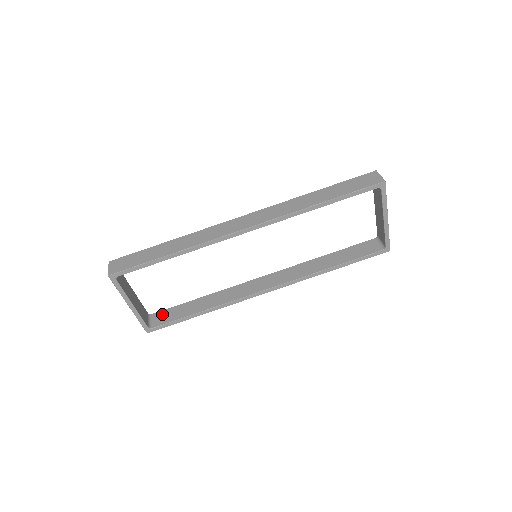
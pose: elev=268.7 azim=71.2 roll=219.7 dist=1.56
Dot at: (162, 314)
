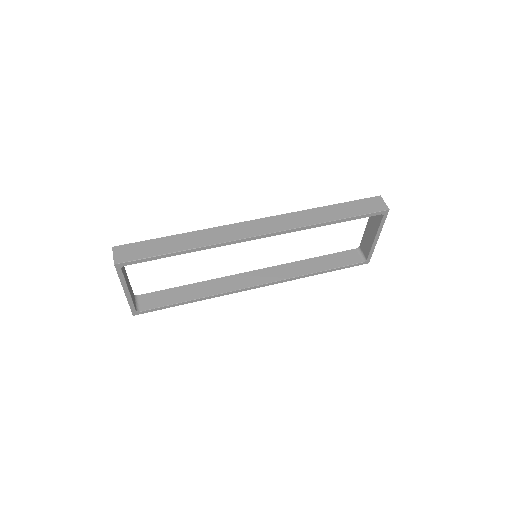
Dot at: (149, 297)
